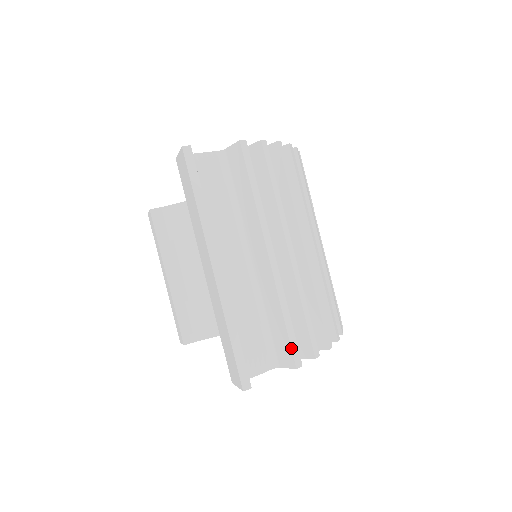
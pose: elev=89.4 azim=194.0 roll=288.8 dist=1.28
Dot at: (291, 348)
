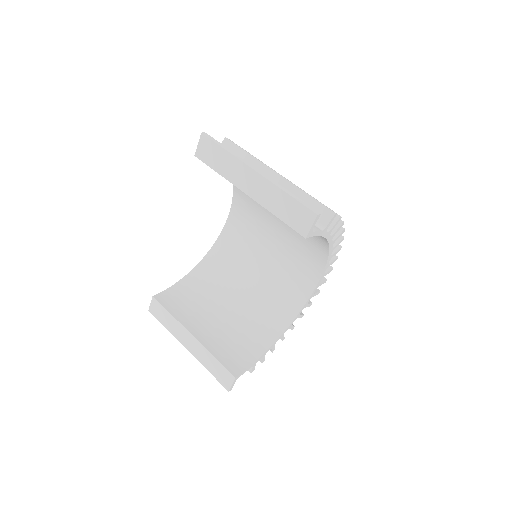
Dot at: (324, 205)
